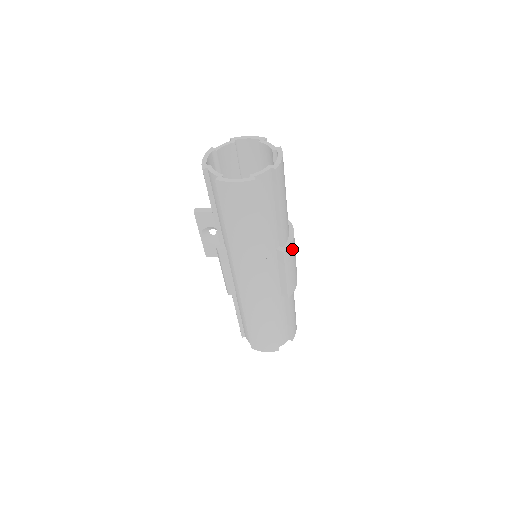
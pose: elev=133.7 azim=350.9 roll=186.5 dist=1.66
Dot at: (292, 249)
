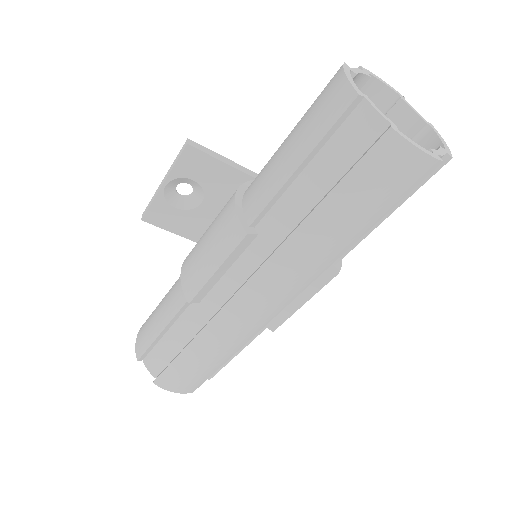
Dot at: occluded
